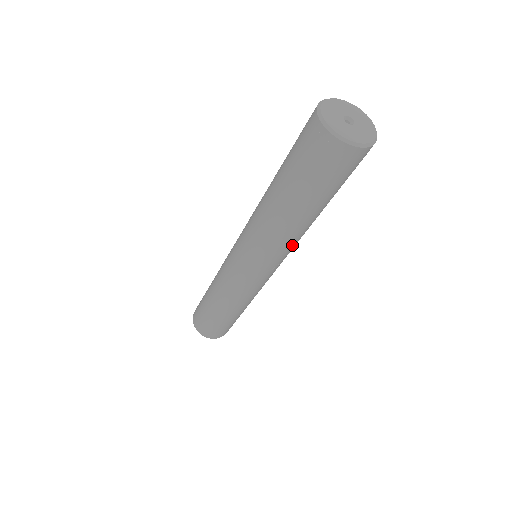
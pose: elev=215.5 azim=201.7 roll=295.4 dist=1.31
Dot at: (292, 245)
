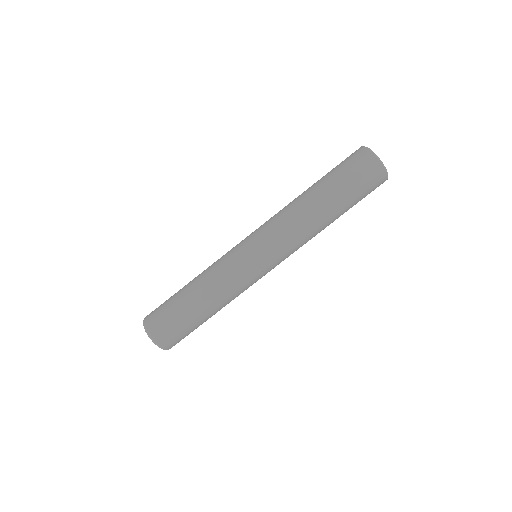
Dot at: (296, 233)
